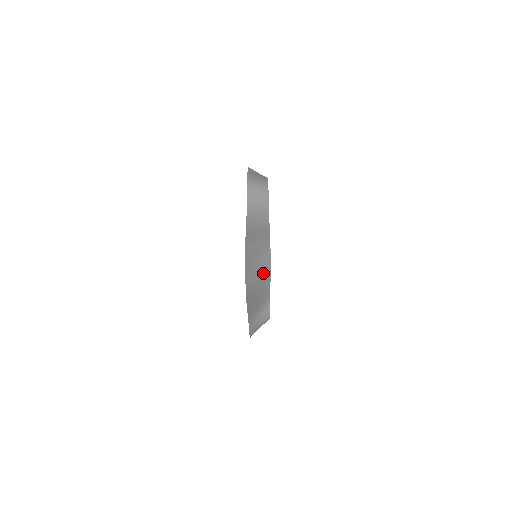
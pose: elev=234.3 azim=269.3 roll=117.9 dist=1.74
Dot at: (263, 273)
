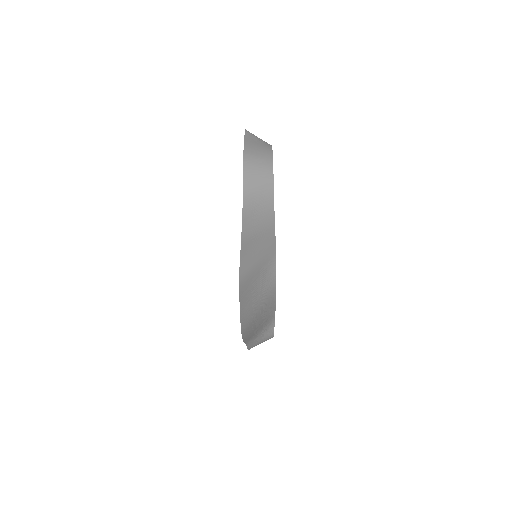
Dot at: (266, 299)
